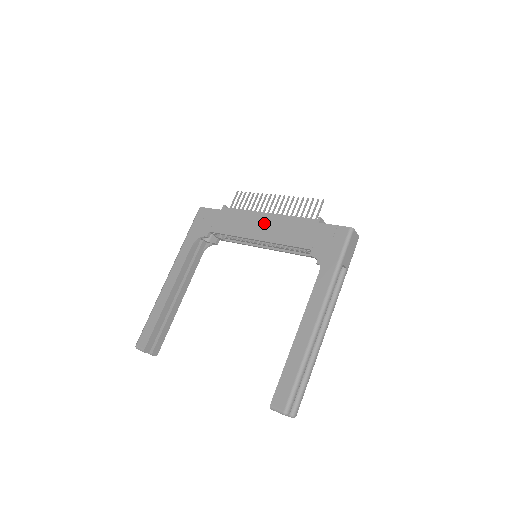
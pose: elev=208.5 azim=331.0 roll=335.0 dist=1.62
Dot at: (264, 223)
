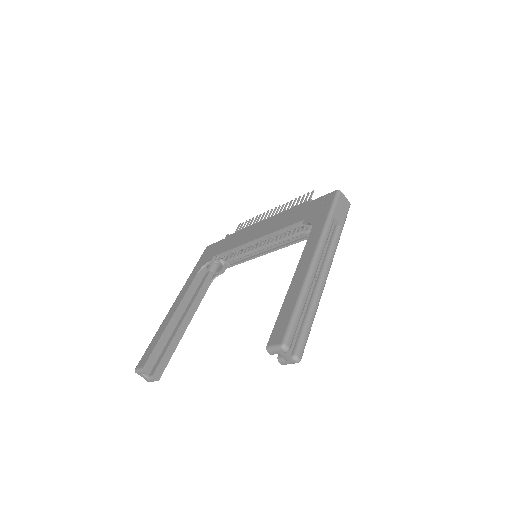
Dot at: (261, 227)
